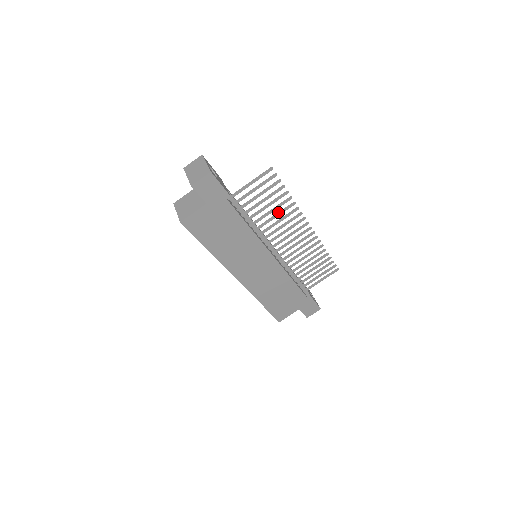
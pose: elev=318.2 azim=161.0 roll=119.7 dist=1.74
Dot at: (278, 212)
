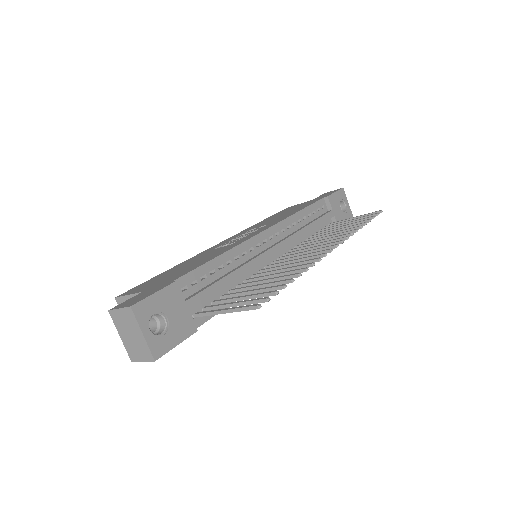
Dot at: (280, 273)
